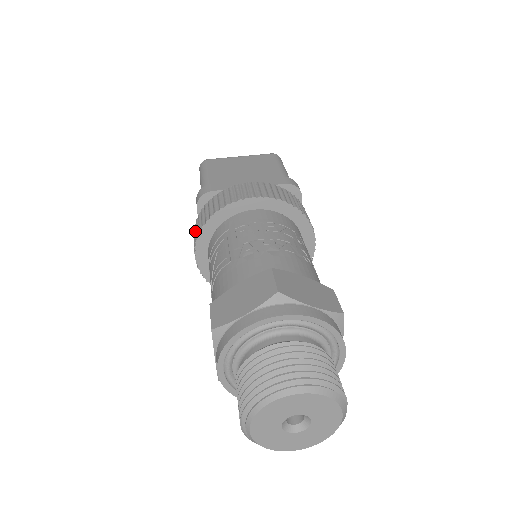
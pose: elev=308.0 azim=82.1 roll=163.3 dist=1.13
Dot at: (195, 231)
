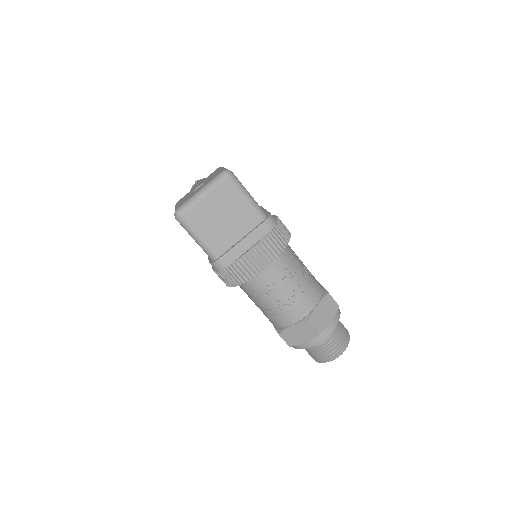
Dot at: (221, 278)
